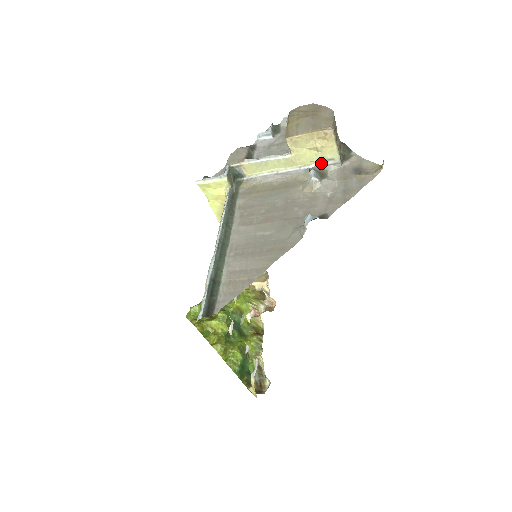
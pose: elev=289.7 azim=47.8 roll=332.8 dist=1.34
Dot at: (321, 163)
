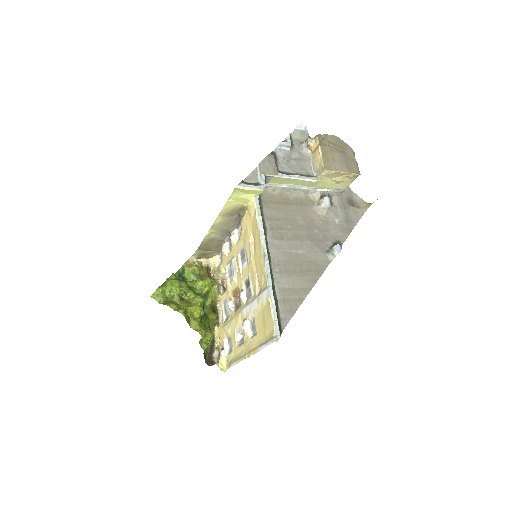
Dot at: (330, 190)
